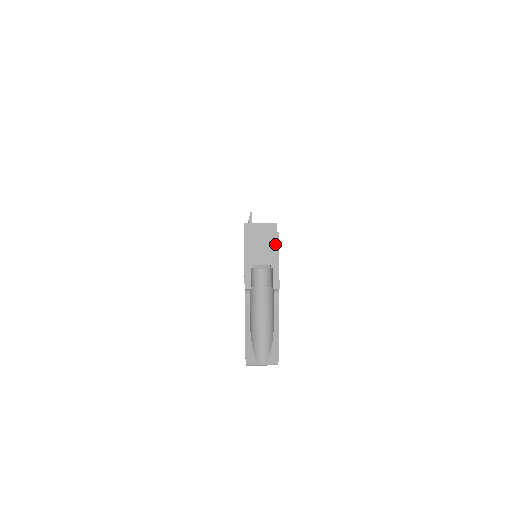
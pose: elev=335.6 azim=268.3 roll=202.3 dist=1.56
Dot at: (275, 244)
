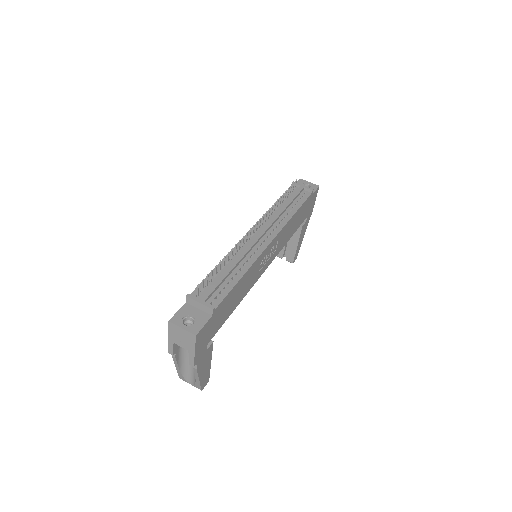
Dot at: (192, 341)
